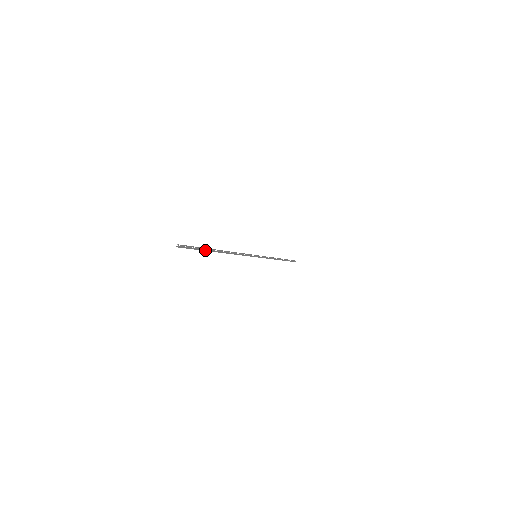
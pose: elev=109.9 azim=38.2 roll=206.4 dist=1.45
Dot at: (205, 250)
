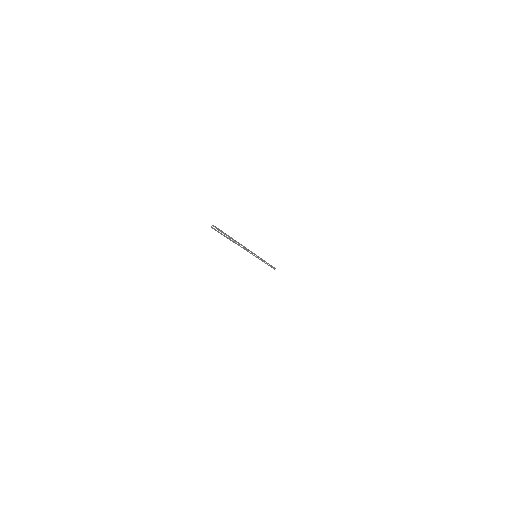
Dot at: occluded
